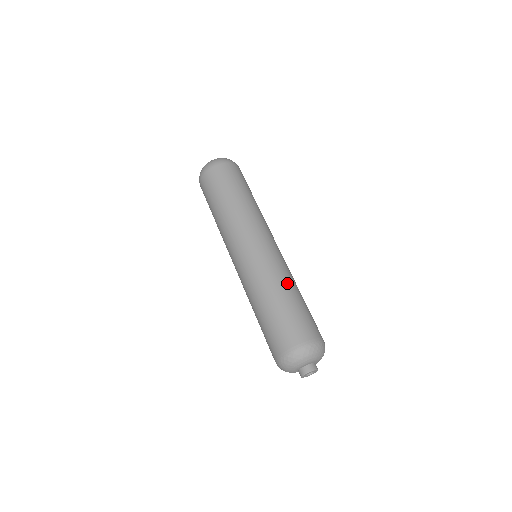
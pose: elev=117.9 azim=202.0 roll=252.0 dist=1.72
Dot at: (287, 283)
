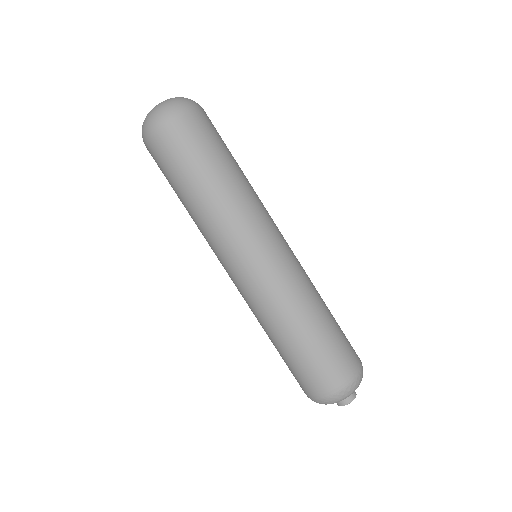
Dot at: (319, 295)
